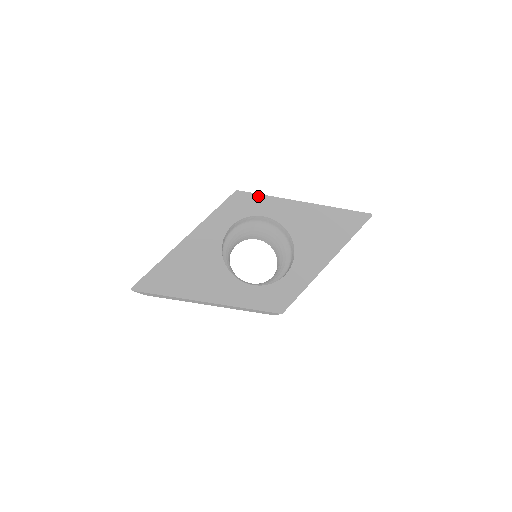
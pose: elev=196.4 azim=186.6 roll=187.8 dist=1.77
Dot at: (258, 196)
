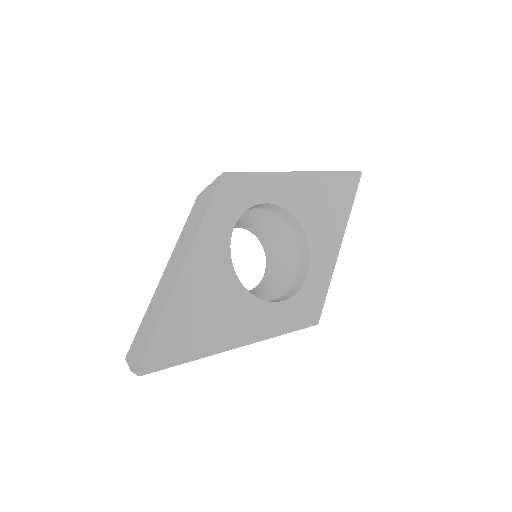
Dot at: (250, 175)
